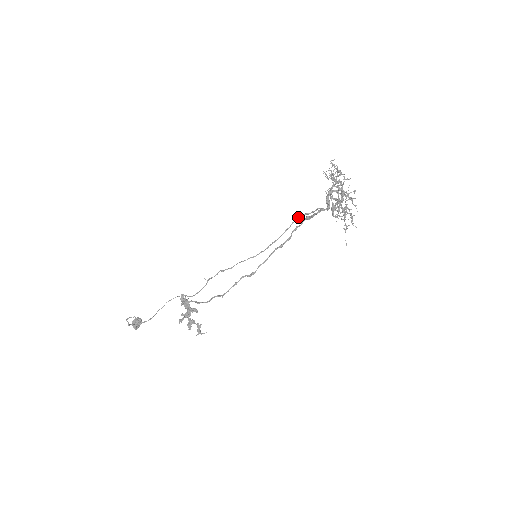
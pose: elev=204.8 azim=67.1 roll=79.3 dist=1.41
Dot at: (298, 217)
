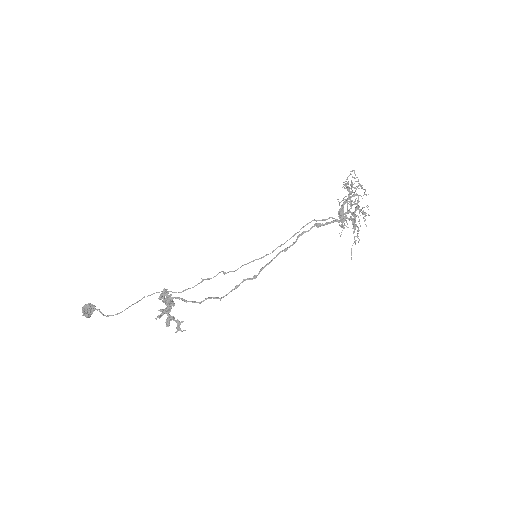
Dot at: (308, 223)
